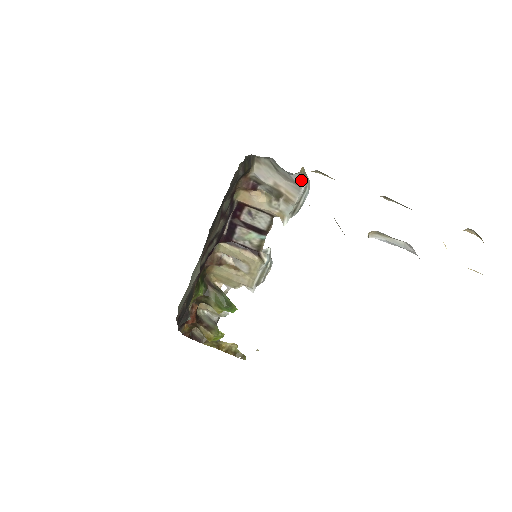
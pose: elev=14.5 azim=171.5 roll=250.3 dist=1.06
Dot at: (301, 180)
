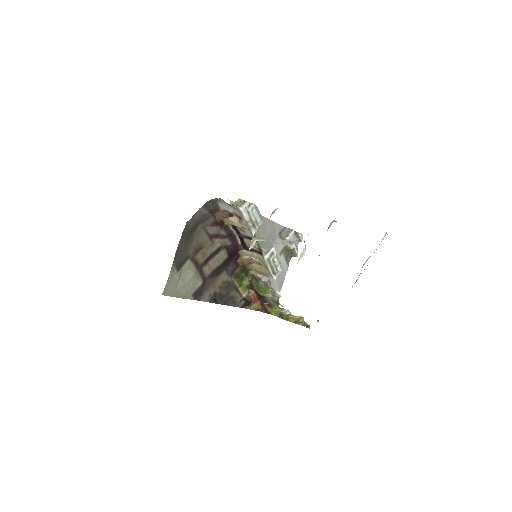
Dot at: (238, 208)
